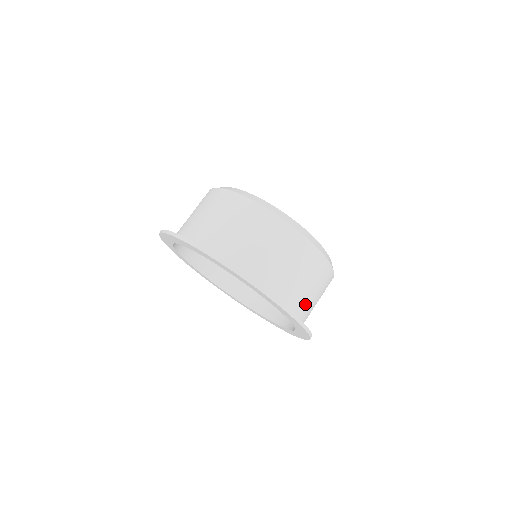
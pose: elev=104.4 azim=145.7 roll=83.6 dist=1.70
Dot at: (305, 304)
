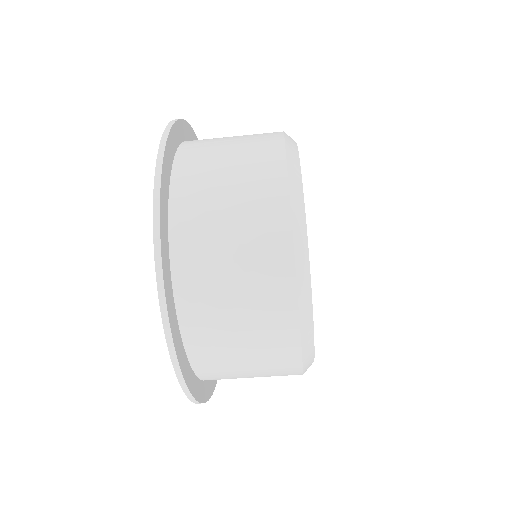
Dot at: occluded
